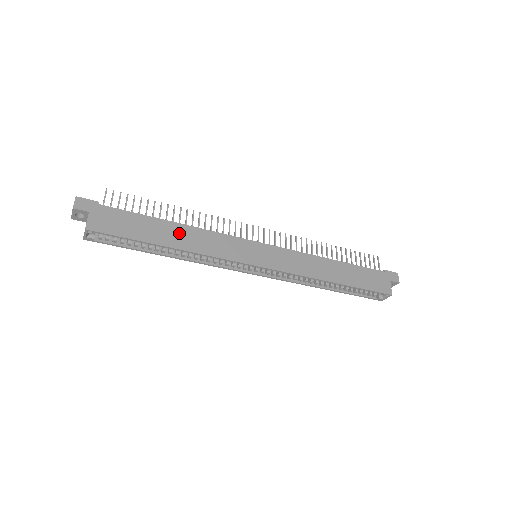
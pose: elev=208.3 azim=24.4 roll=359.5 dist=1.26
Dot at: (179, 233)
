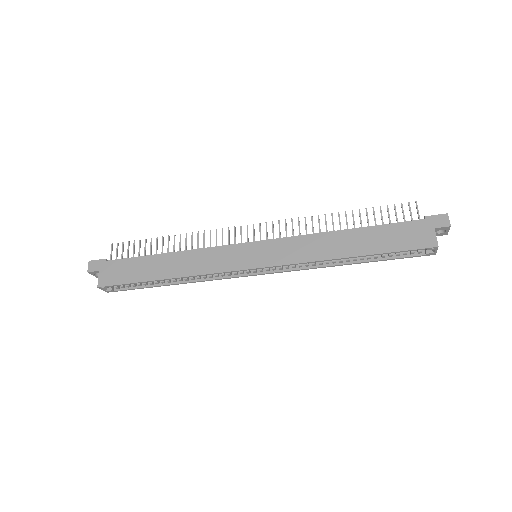
Dot at: (172, 262)
